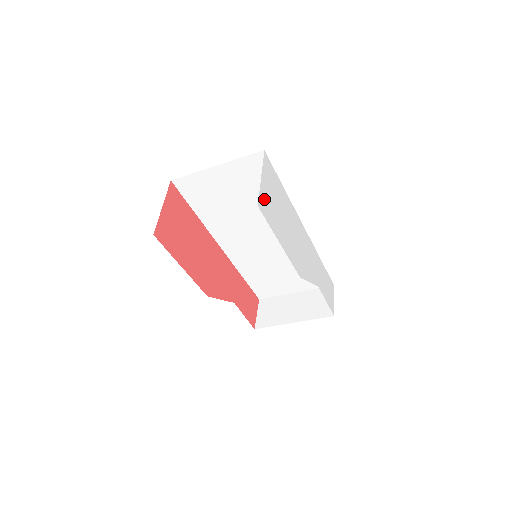
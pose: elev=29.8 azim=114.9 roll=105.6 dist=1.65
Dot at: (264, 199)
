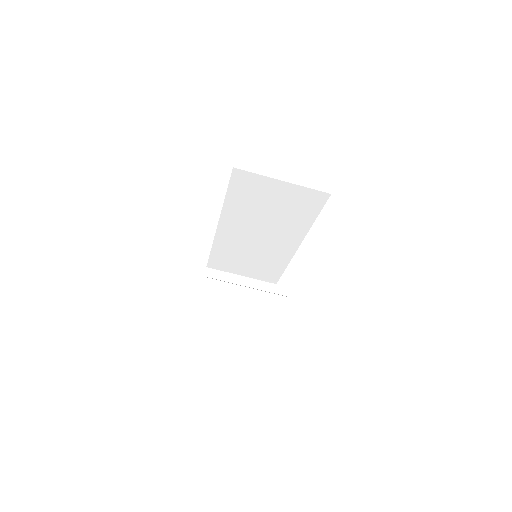
Dot at: occluded
